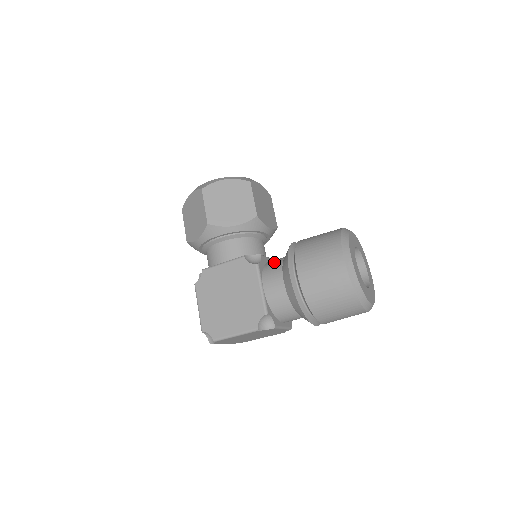
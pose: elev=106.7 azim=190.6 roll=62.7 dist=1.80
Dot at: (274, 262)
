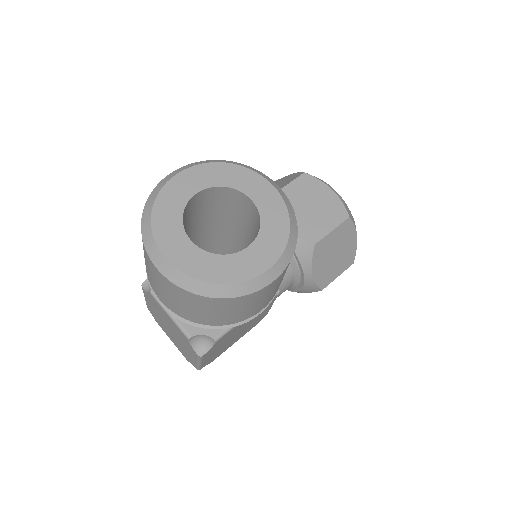
Dot at: occluded
